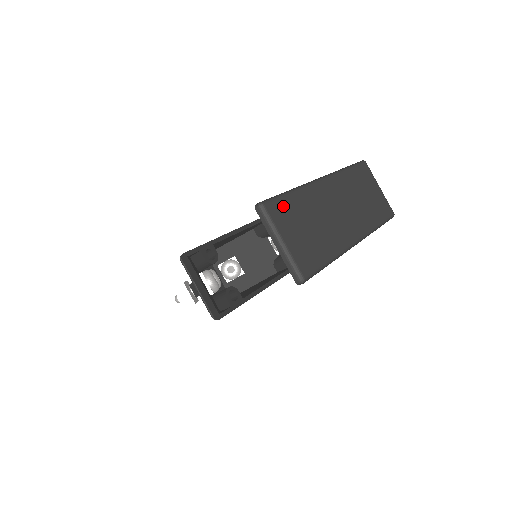
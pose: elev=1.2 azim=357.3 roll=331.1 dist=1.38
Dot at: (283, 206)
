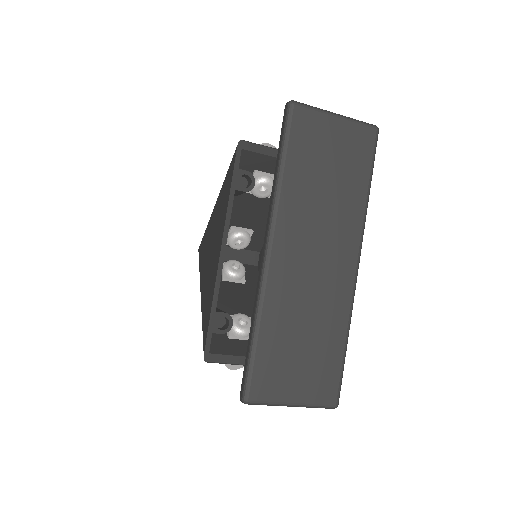
Dot at: (263, 369)
